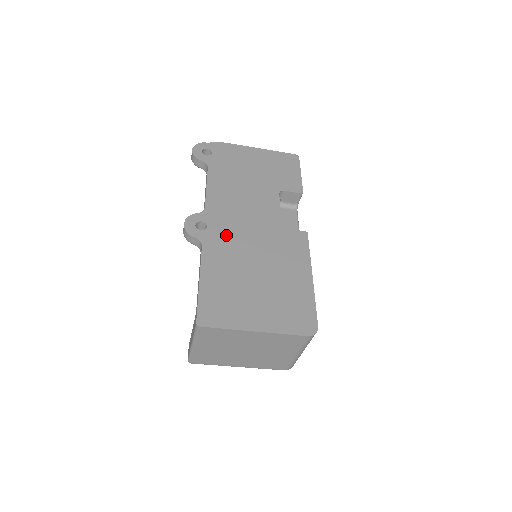
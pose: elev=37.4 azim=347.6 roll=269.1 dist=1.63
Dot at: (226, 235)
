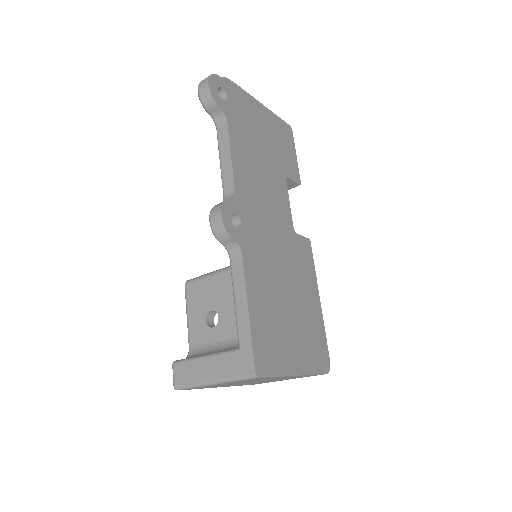
Dot at: (258, 238)
